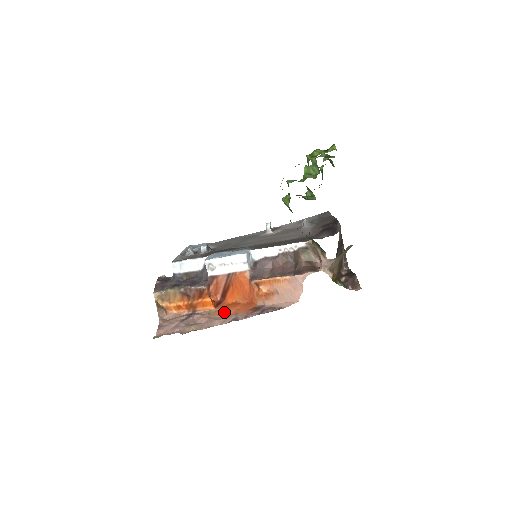
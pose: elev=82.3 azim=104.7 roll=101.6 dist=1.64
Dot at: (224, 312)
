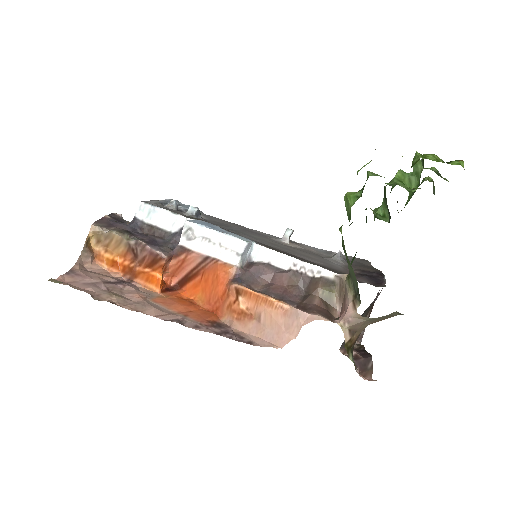
Dot at: (170, 303)
